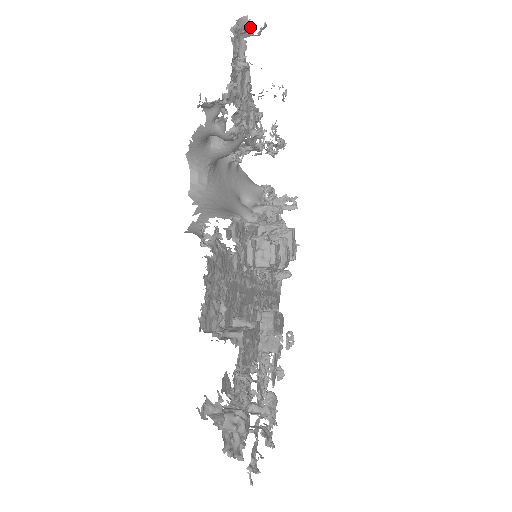
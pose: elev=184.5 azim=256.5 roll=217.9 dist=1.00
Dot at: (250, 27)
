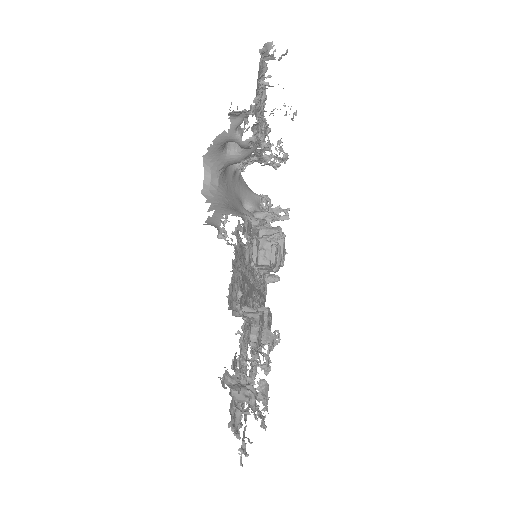
Dot at: (273, 52)
